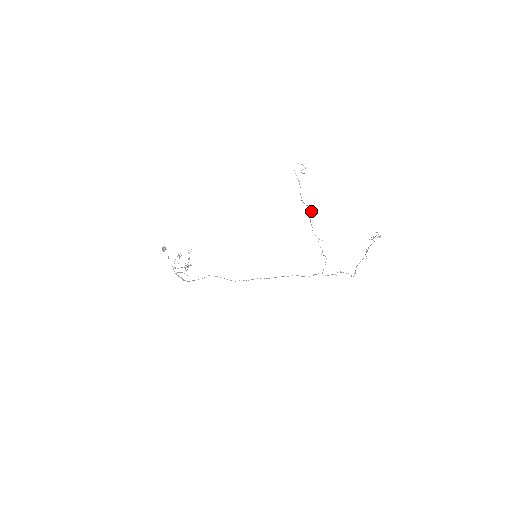
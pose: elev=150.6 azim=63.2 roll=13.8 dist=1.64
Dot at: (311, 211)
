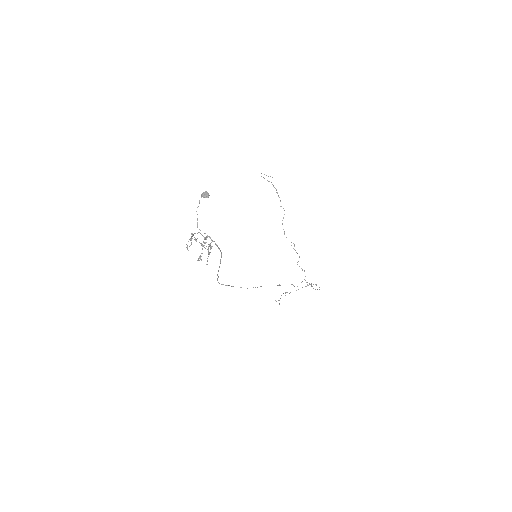
Dot at: occluded
